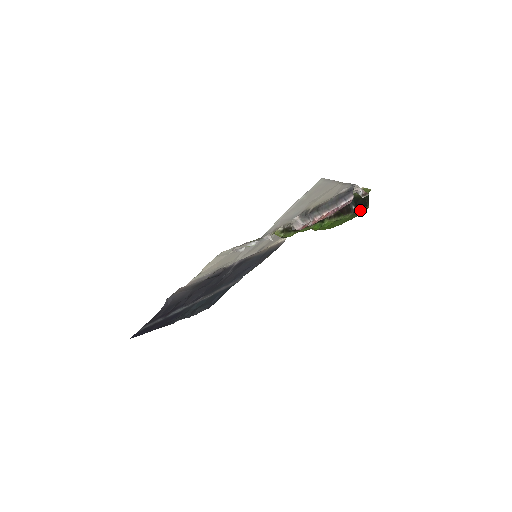
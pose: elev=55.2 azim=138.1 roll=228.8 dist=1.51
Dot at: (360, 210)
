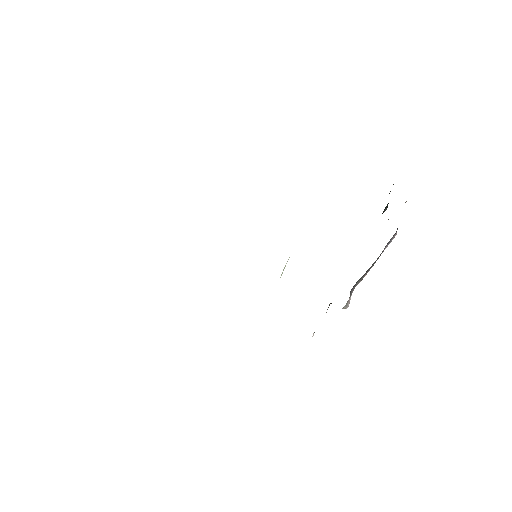
Dot at: occluded
